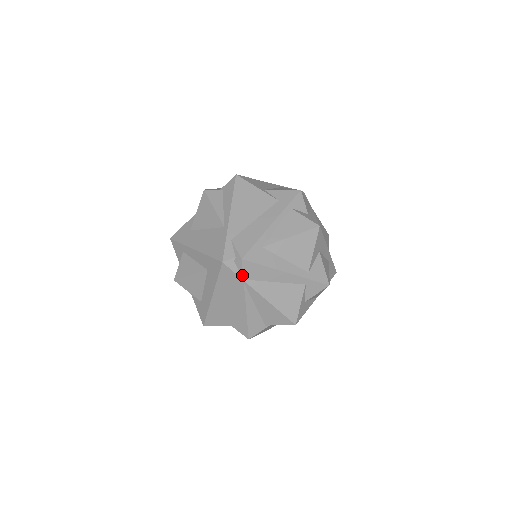
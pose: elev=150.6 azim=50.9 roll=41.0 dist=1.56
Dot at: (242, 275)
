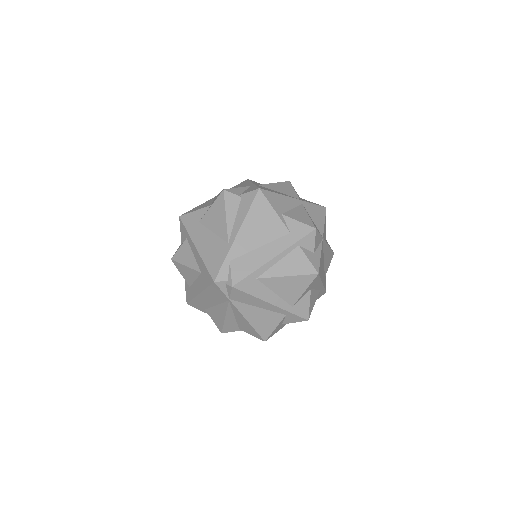
Dot at: (229, 296)
